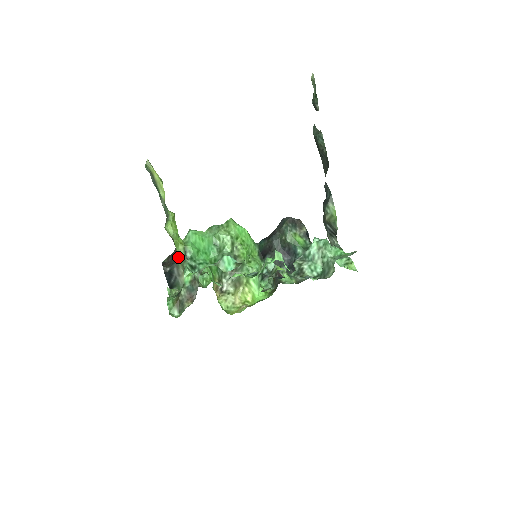
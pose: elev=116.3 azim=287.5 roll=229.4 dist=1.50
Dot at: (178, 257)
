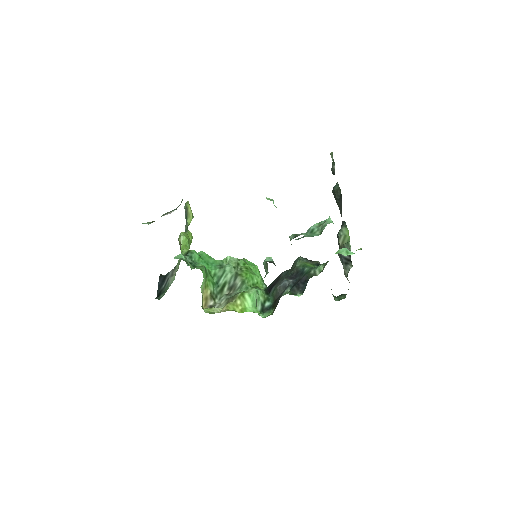
Dot at: occluded
